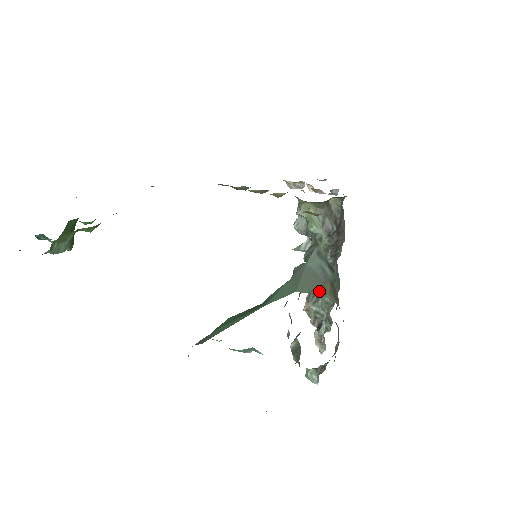
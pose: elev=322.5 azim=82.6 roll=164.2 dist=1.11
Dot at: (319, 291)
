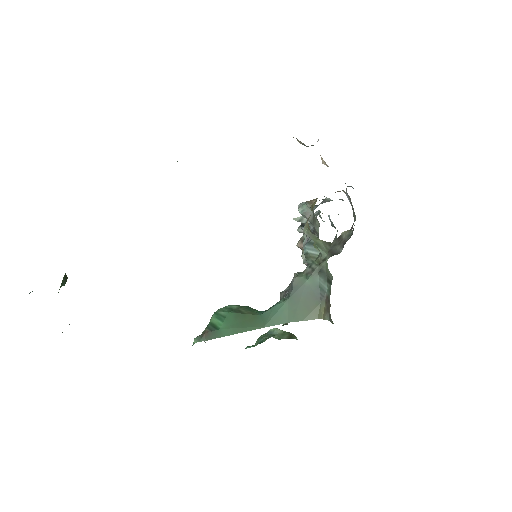
Dot at: (314, 319)
